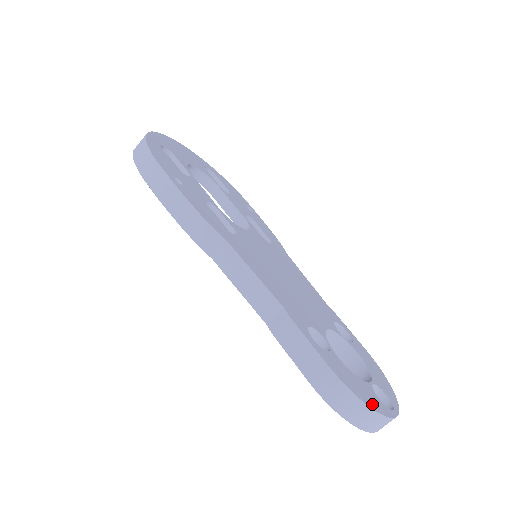
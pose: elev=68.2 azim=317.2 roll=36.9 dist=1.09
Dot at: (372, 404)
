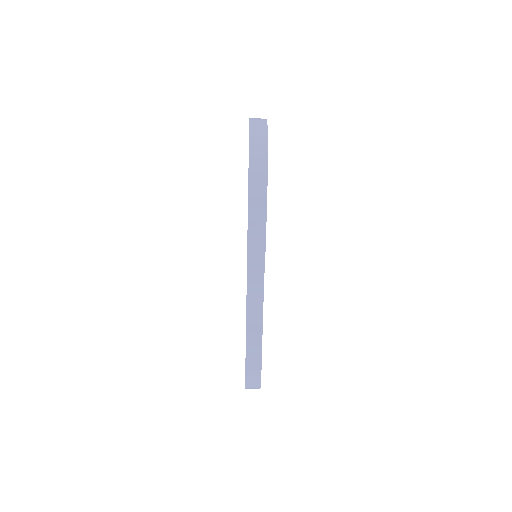
Dot at: occluded
